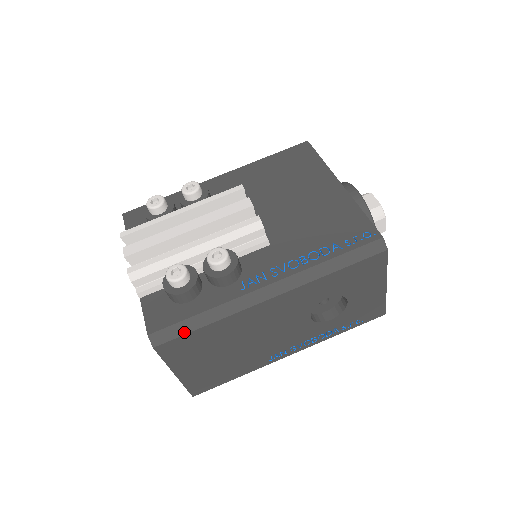
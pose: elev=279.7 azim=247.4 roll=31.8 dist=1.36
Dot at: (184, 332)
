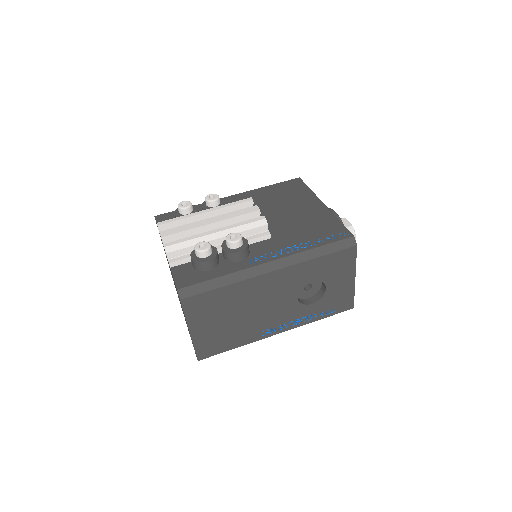
Dot at: (205, 290)
